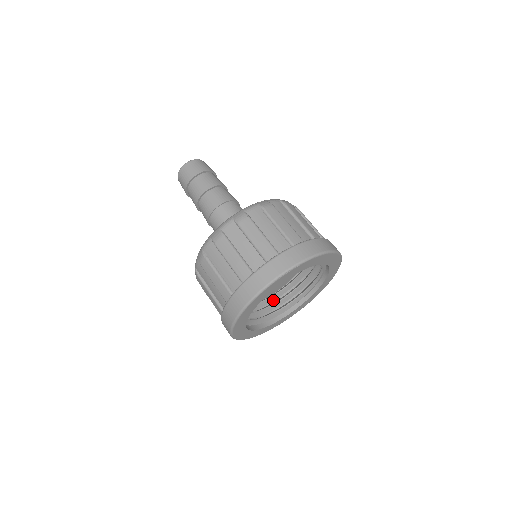
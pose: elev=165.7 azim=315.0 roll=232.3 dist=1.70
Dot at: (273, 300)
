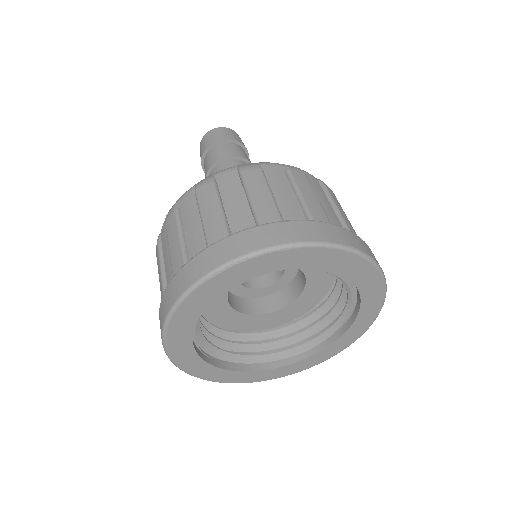
Dot at: (290, 332)
